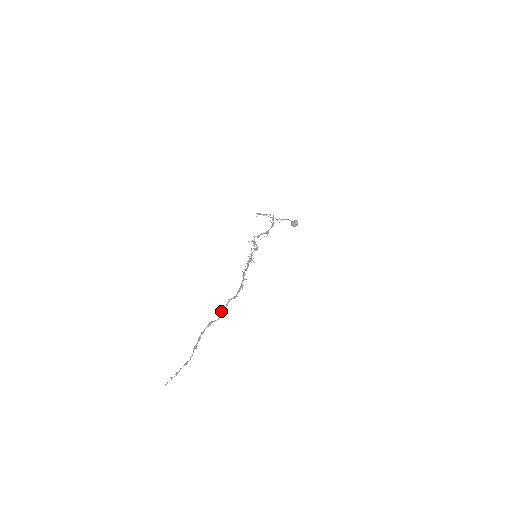
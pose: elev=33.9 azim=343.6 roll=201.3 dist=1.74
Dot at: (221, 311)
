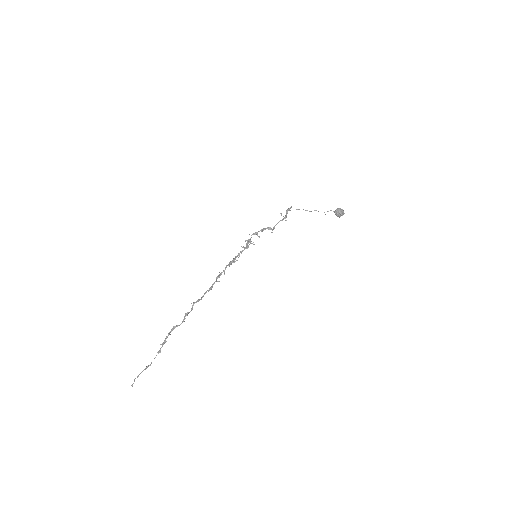
Dot at: (185, 315)
